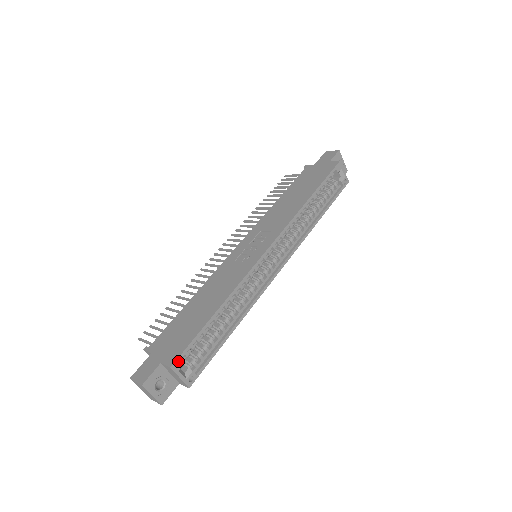
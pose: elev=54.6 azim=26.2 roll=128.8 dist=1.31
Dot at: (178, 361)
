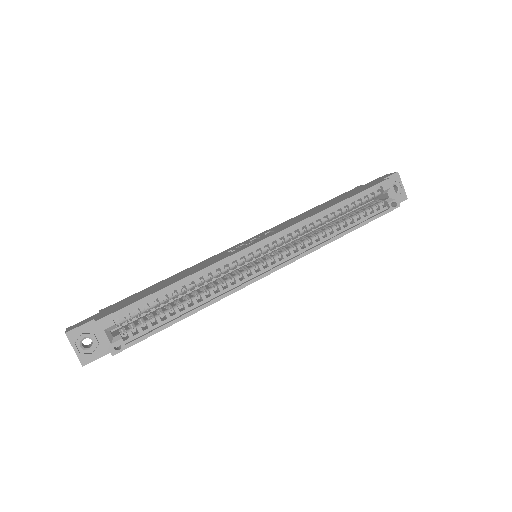
Dot at: (106, 319)
